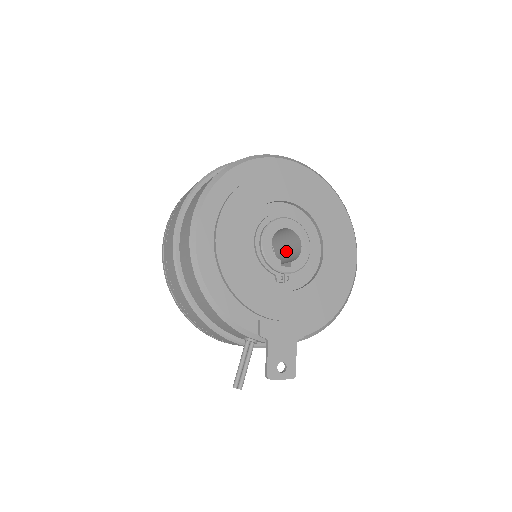
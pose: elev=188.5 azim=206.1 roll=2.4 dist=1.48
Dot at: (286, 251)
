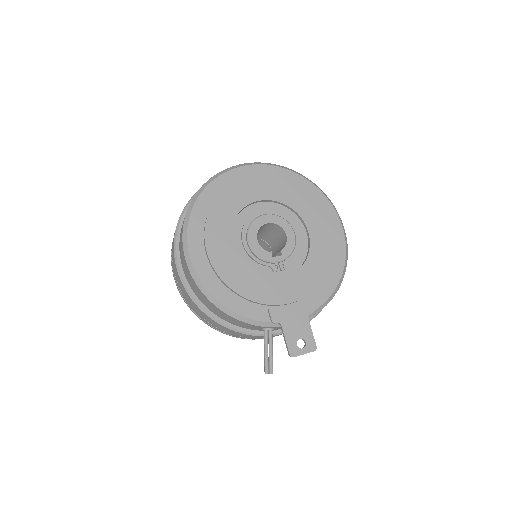
Dot at: (277, 243)
